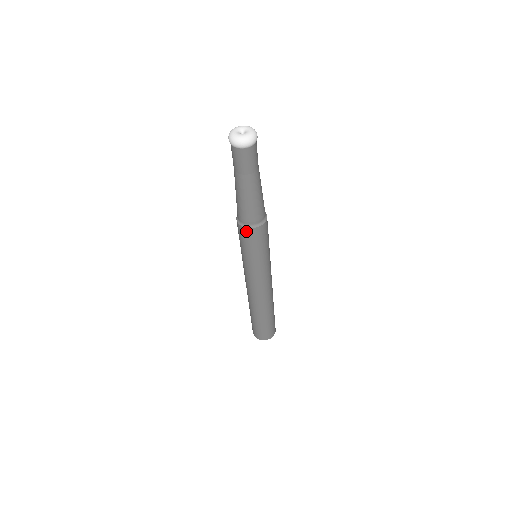
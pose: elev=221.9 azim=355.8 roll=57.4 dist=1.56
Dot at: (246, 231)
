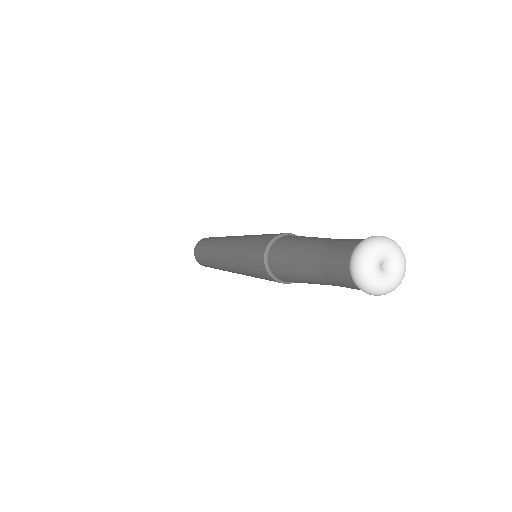
Dot at: occluded
